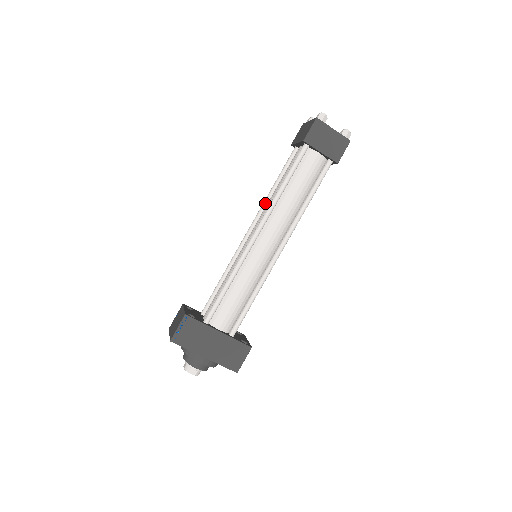
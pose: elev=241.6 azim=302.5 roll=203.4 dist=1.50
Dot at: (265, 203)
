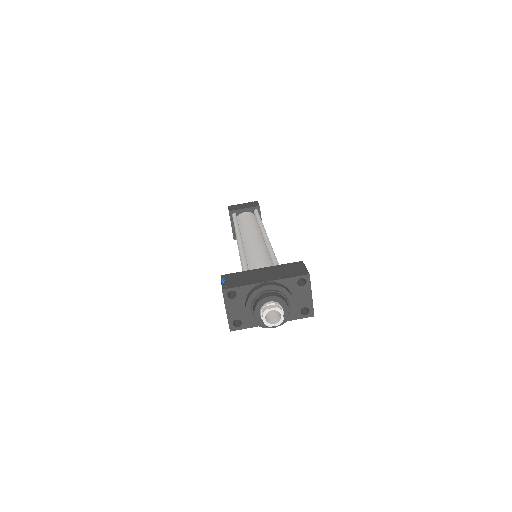
Dot at: occluded
